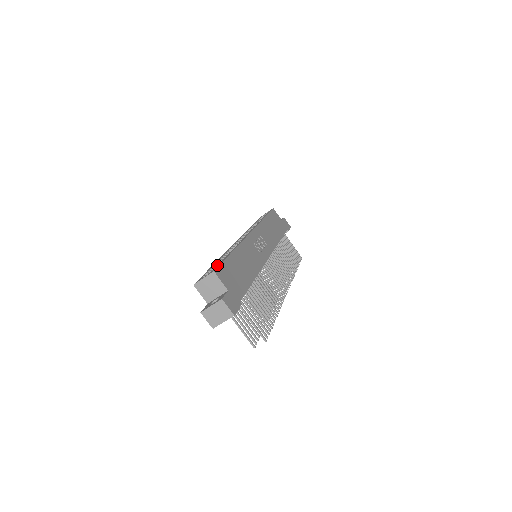
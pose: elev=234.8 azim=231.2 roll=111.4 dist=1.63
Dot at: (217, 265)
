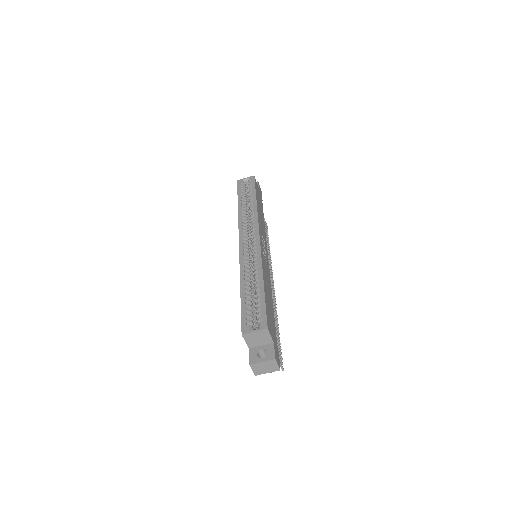
Dot at: (258, 308)
